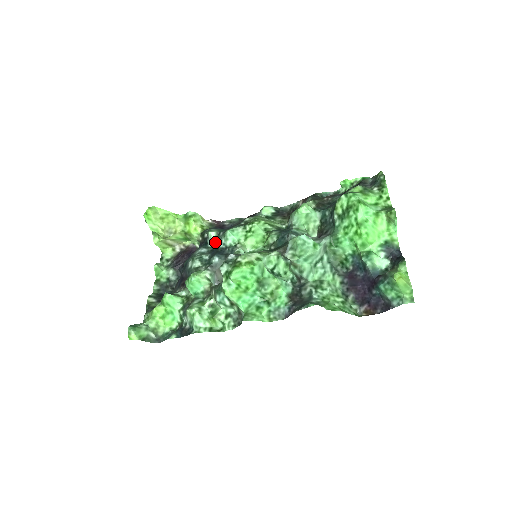
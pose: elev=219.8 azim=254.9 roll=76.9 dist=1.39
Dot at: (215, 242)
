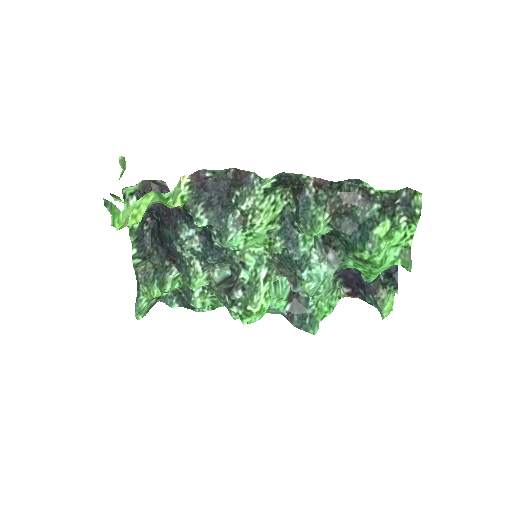
Dot at: (205, 227)
